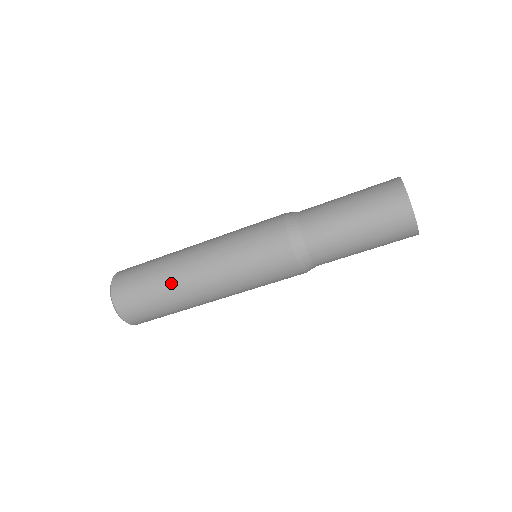
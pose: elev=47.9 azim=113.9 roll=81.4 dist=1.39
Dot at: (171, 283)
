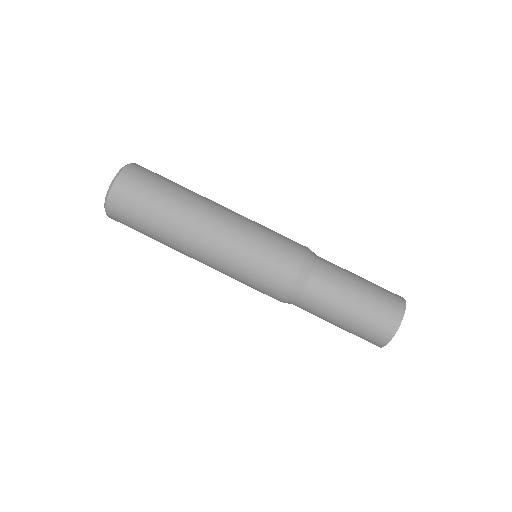
Dot at: (185, 204)
